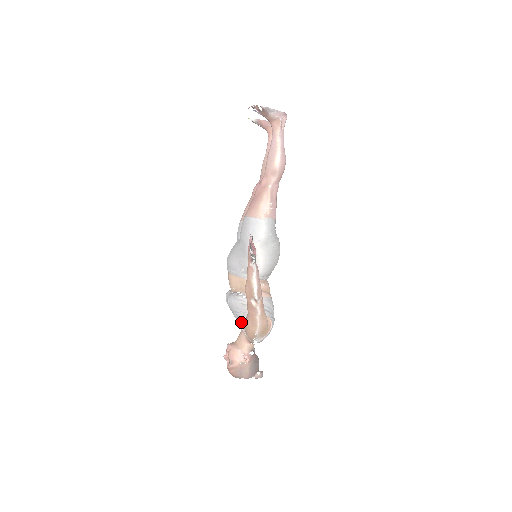
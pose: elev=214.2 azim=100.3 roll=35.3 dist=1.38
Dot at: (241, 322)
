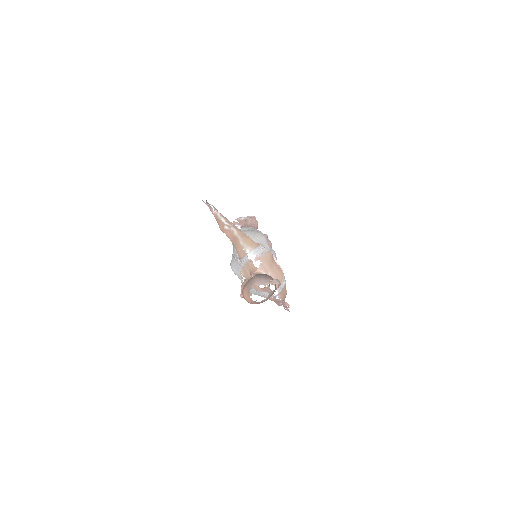
Dot at: (237, 260)
